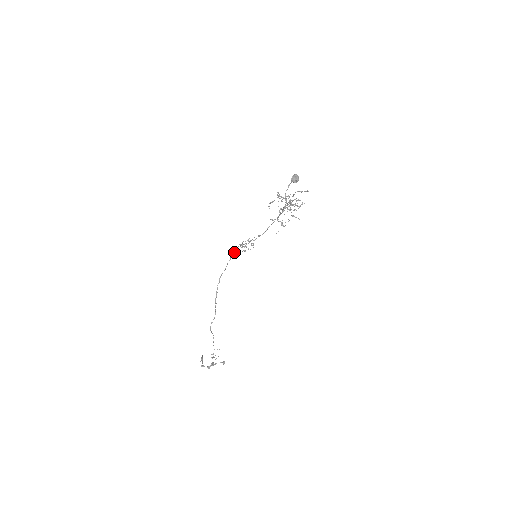
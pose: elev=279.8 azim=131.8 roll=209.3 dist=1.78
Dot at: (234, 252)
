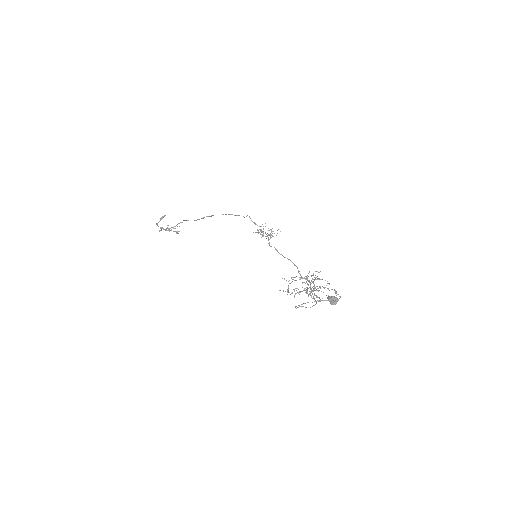
Dot at: (252, 221)
